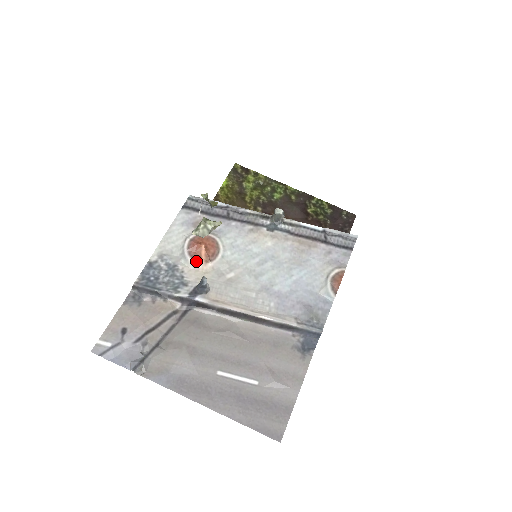
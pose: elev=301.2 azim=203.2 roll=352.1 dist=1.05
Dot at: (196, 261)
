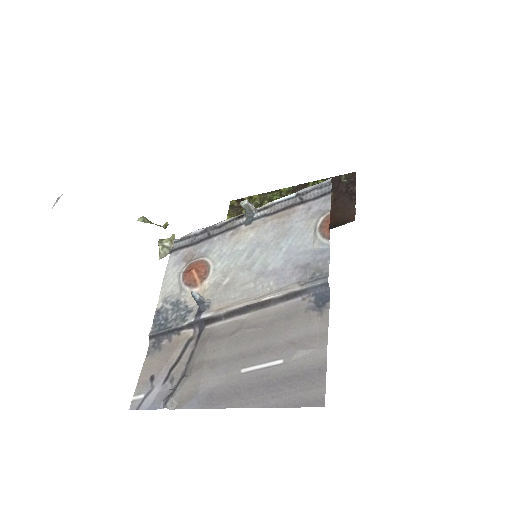
Dot at: (193, 287)
